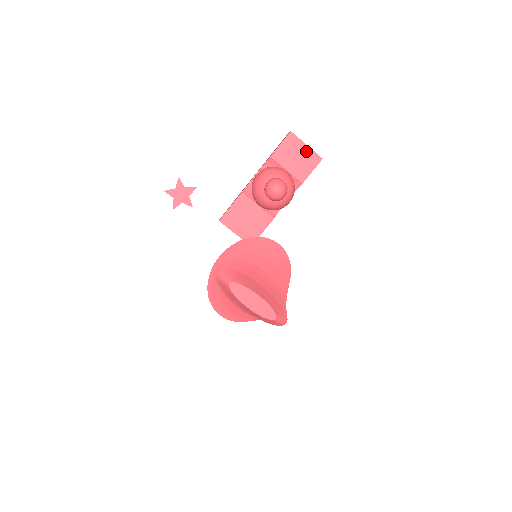
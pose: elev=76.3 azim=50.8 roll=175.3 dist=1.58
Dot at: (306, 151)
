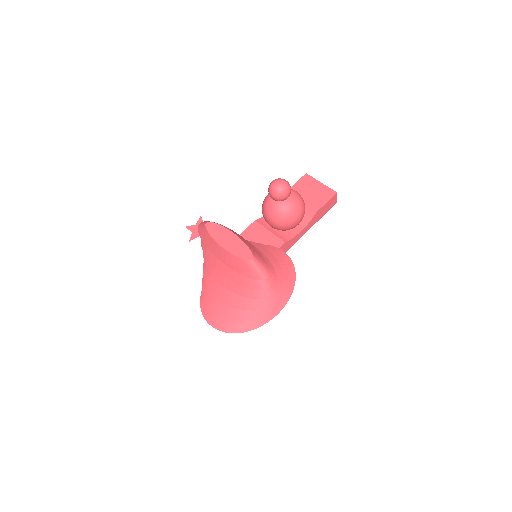
Dot at: (320, 187)
